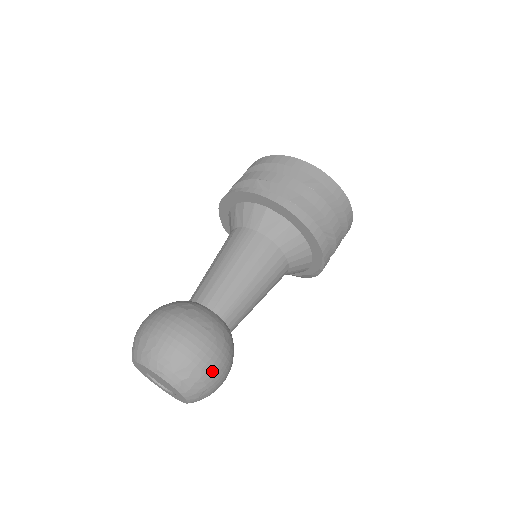
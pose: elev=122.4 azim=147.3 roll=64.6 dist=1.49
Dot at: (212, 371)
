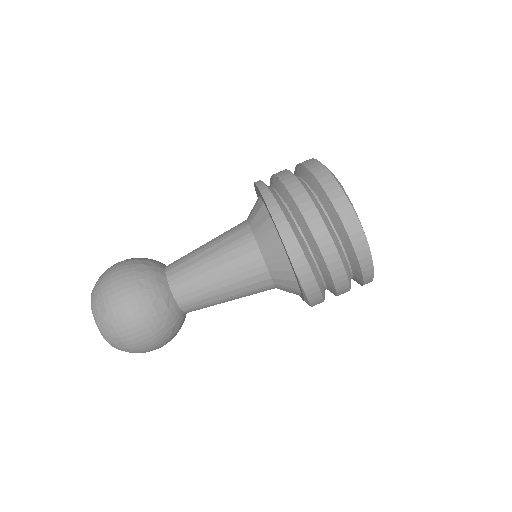
Dot at: (123, 322)
